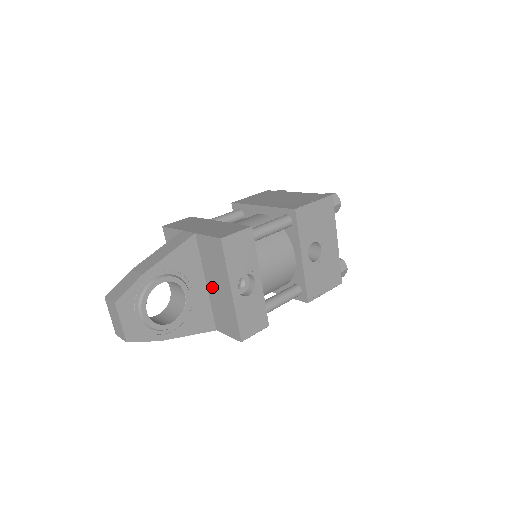
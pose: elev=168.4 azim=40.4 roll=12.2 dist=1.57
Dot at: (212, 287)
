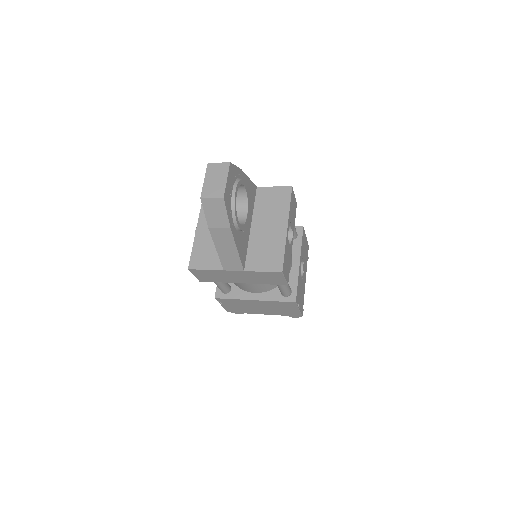
Dot at: (259, 228)
